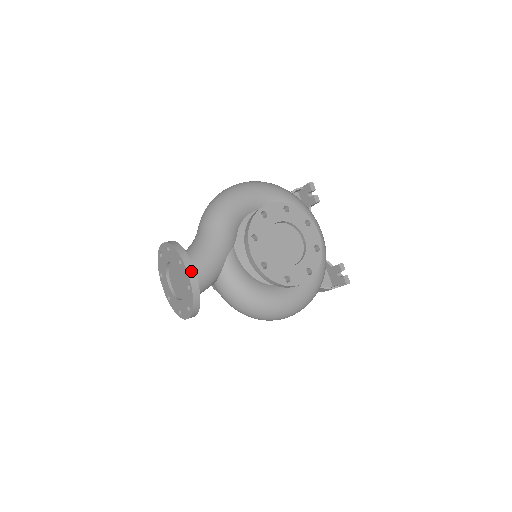
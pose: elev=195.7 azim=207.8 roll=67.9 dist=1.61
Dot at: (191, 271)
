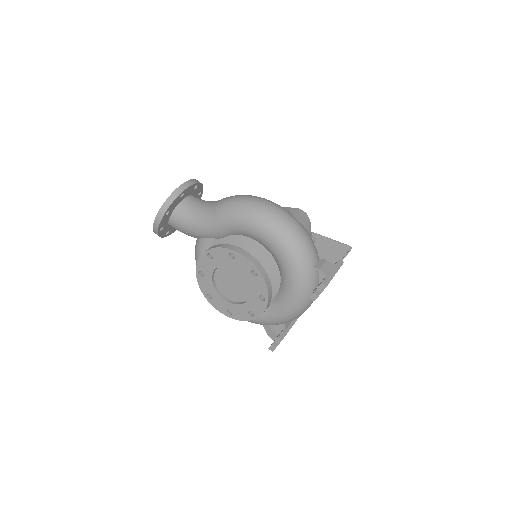
Dot at: (157, 222)
